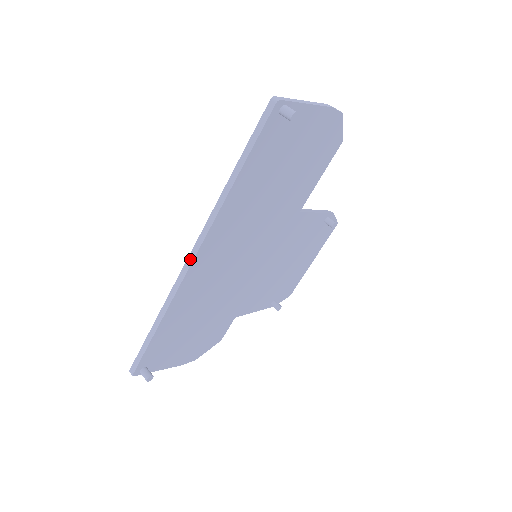
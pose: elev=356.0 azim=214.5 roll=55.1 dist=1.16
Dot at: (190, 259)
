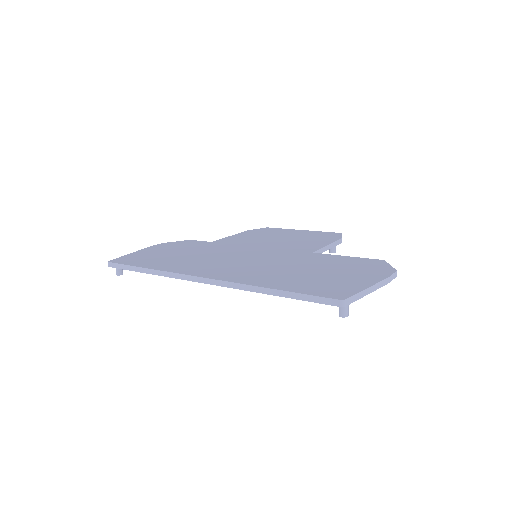
Dot at: (201, 280)
